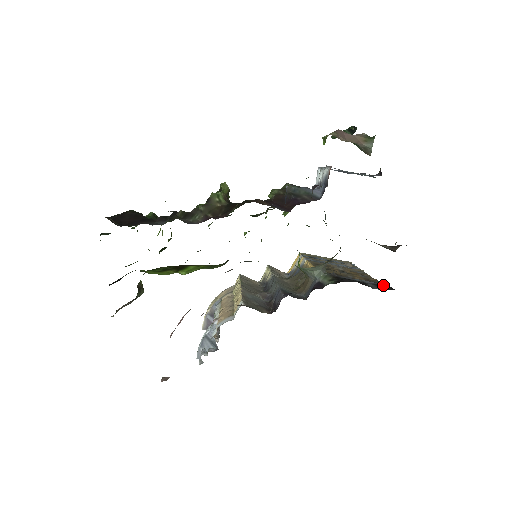
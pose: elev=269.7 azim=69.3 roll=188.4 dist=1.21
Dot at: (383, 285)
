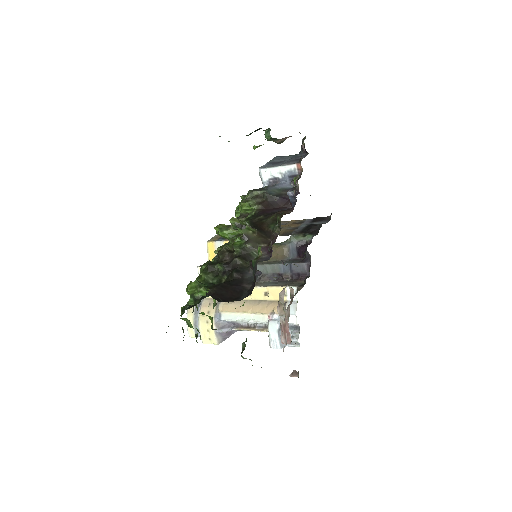
Dot at: (316, 219)
